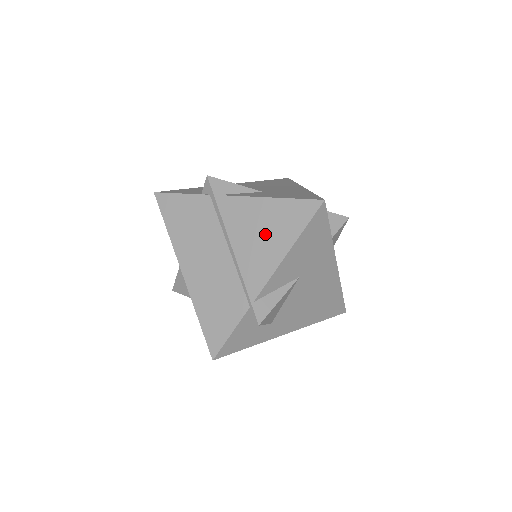
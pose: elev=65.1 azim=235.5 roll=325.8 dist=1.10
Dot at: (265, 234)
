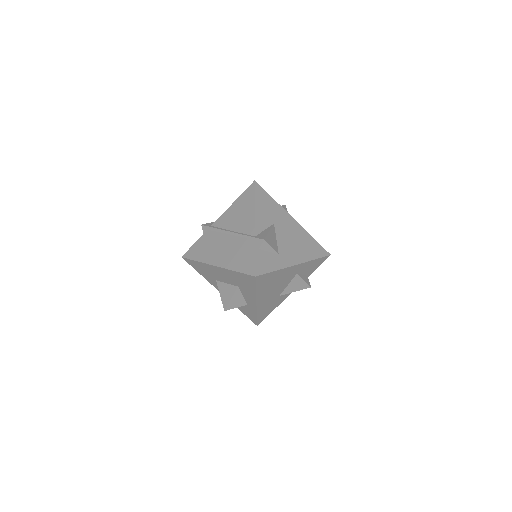
Dot at: (241, 213)
